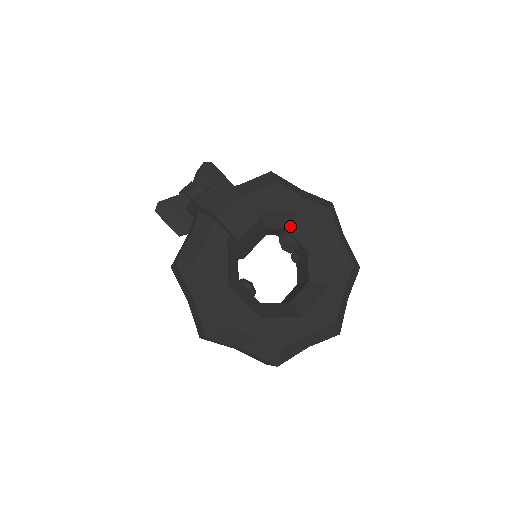
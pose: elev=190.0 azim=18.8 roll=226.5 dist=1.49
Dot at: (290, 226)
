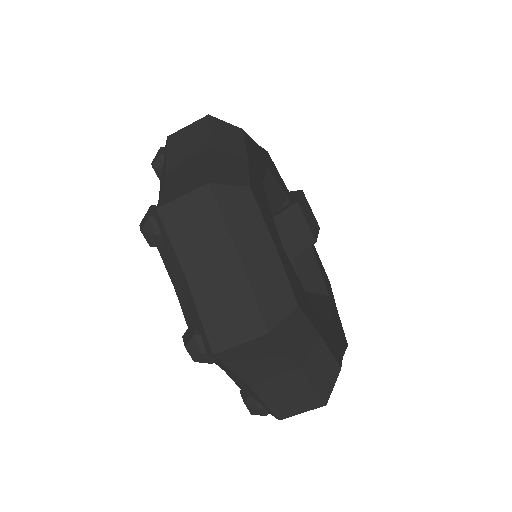
Dot at: (309, 293)
